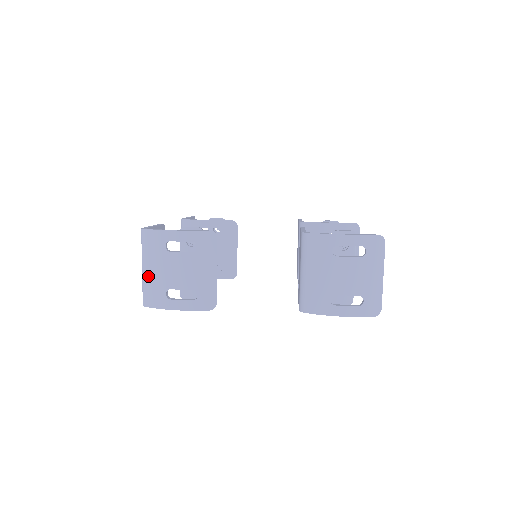
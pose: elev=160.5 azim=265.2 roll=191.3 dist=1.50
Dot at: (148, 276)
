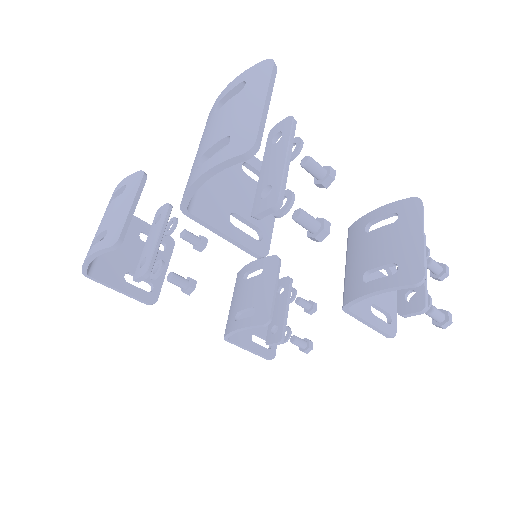
Dot at: occluded
